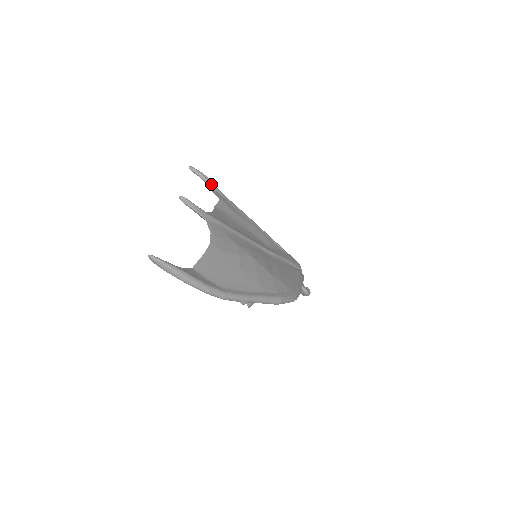
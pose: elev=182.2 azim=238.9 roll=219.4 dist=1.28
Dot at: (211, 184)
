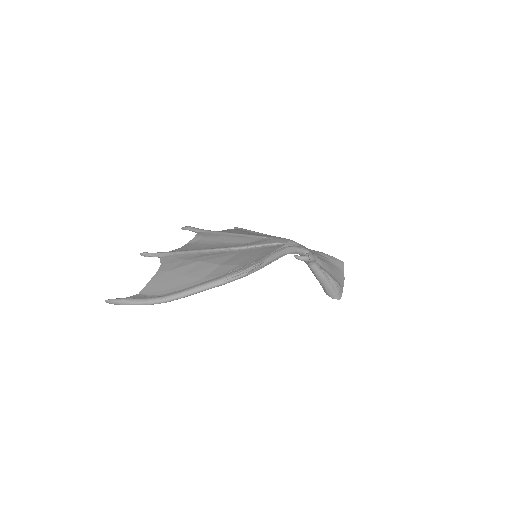
Dot at: (193, 229)
